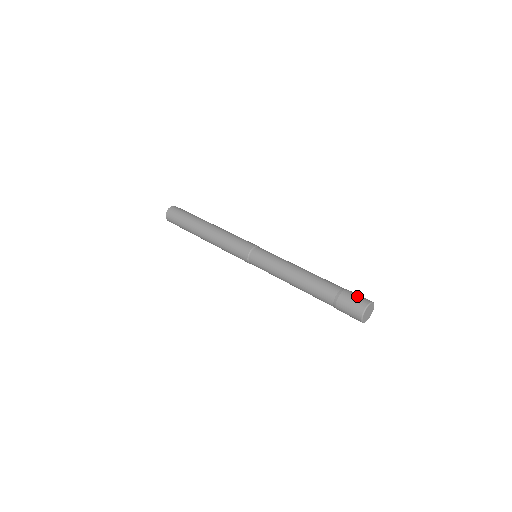
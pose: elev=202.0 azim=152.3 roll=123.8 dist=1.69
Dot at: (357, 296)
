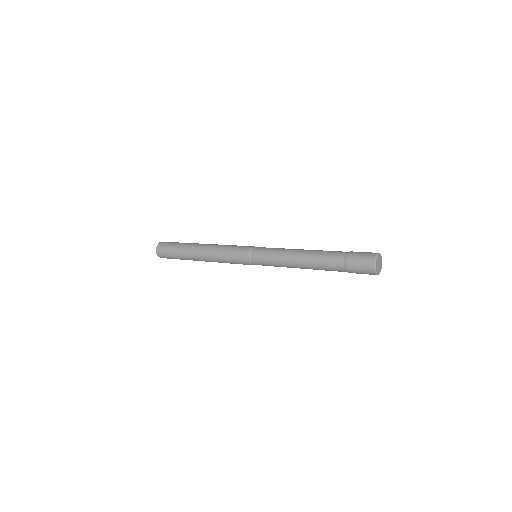
Dot at: occluded
